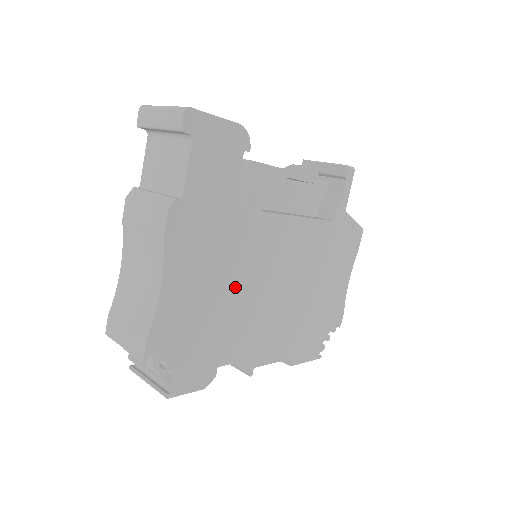
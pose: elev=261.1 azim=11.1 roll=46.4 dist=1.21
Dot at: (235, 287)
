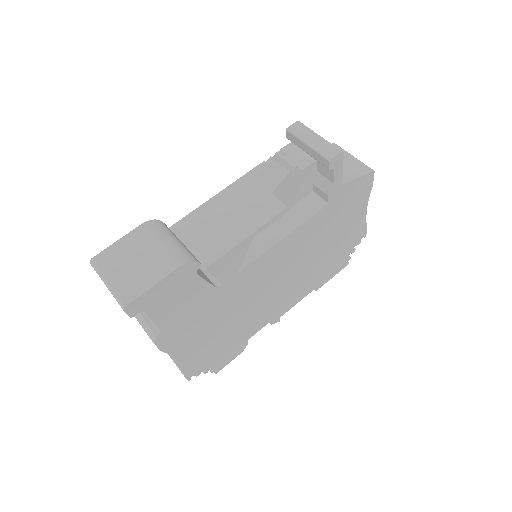
Dot at: (238, 313)
